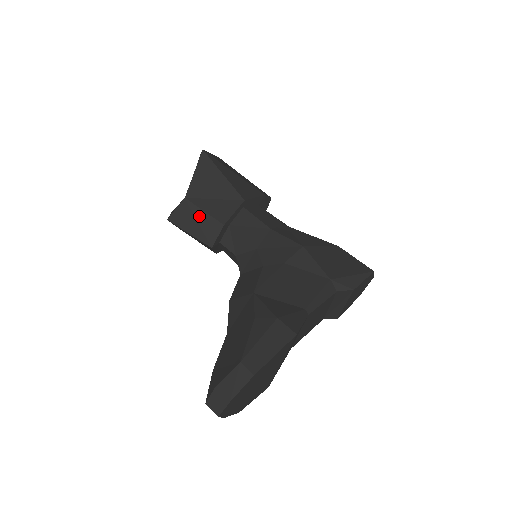
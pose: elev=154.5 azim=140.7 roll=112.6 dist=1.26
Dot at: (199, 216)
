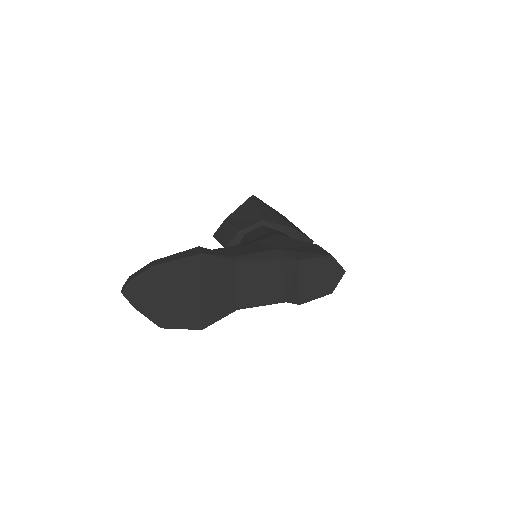
Dot at: (227, 229)
